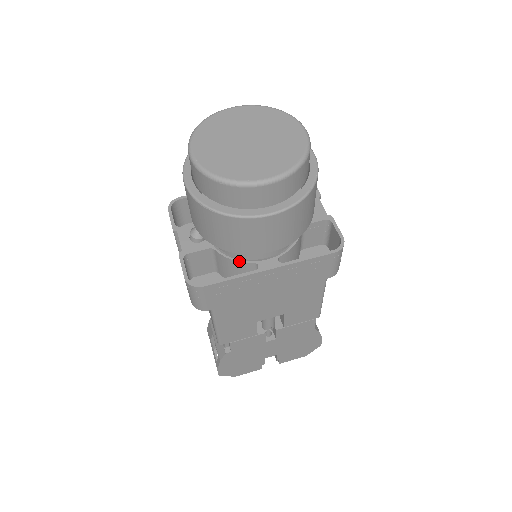
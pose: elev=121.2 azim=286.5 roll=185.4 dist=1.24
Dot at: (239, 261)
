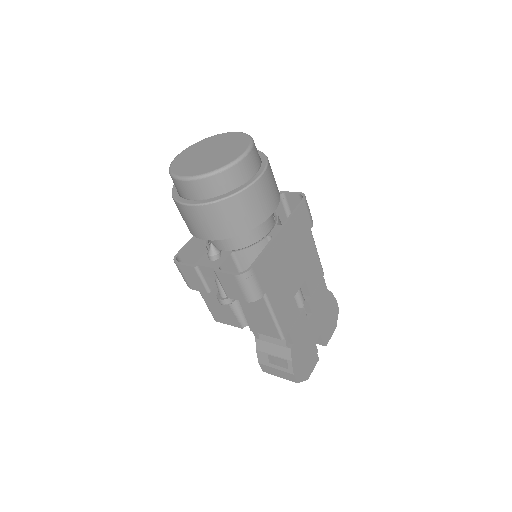
Dot at: (256, 243)
